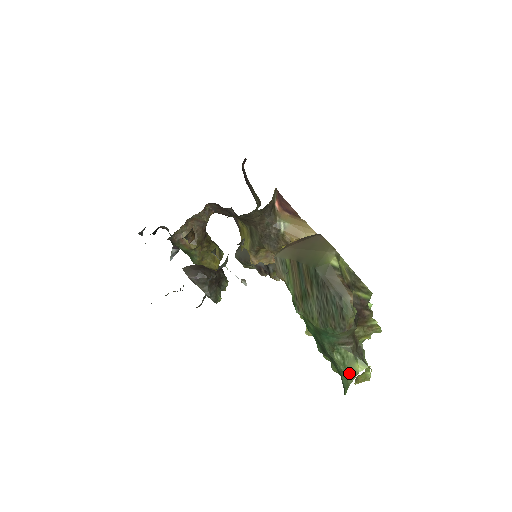
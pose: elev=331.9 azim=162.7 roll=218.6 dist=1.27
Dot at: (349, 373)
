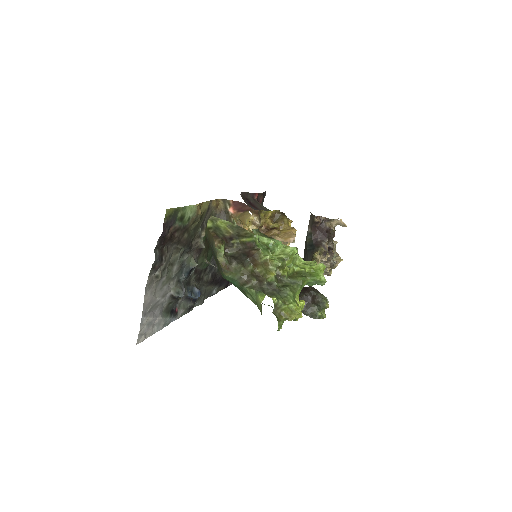
Dot at: (259, 307)
